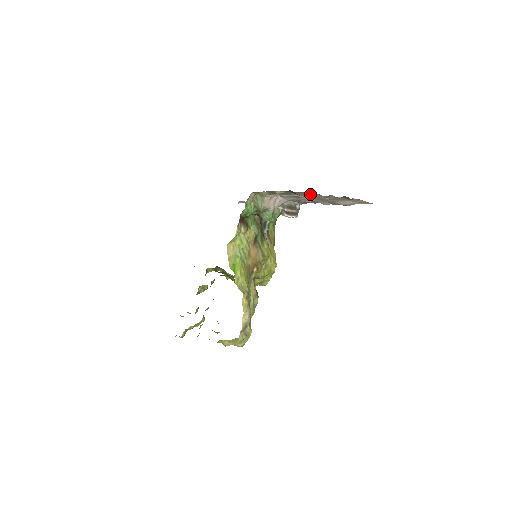
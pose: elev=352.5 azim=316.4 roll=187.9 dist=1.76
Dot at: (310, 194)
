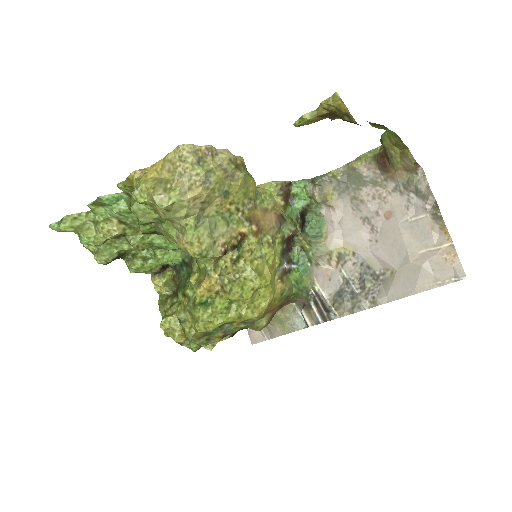
Dot at: (388, 201)
